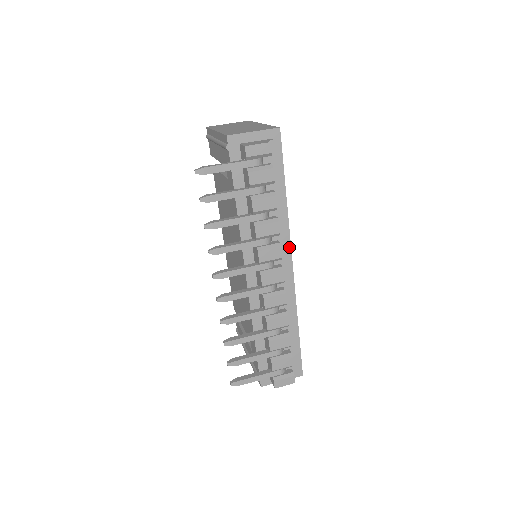
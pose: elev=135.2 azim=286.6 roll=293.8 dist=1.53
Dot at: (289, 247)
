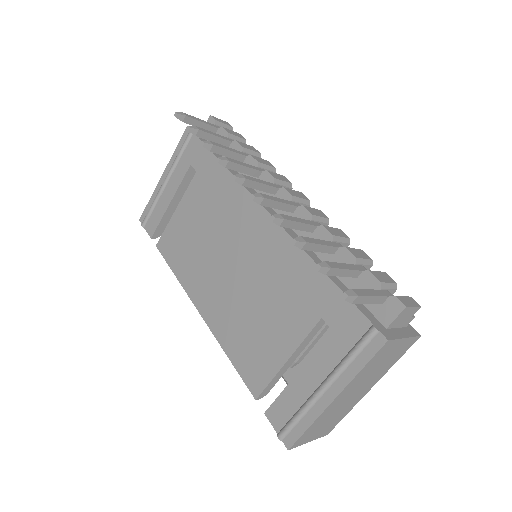
Dot at: occluded
